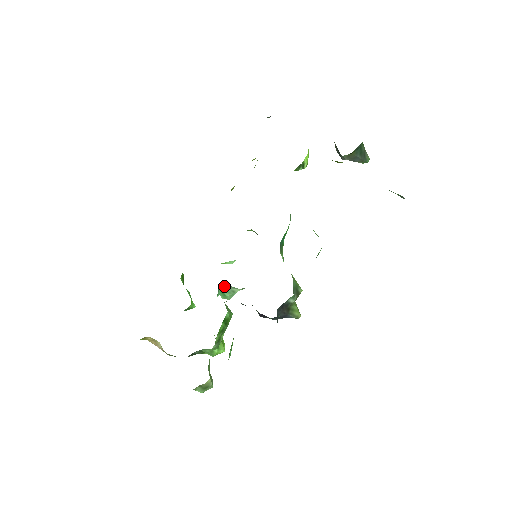
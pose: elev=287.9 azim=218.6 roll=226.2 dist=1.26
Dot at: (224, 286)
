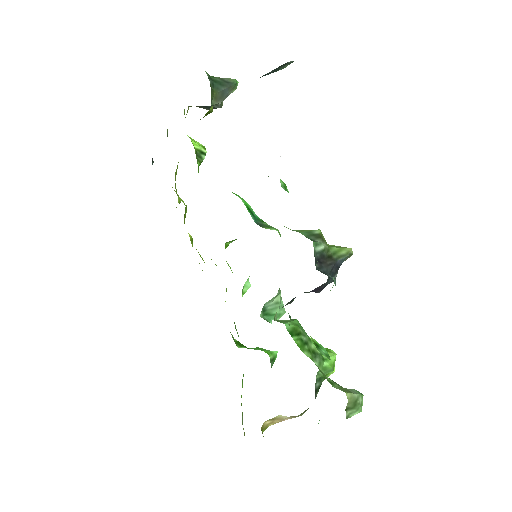
Dot at: (262, 309)
